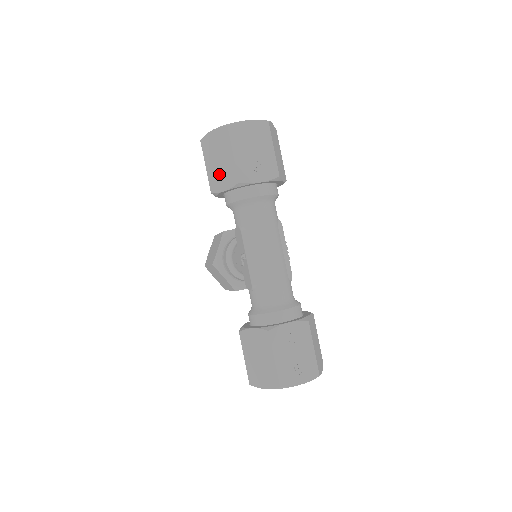
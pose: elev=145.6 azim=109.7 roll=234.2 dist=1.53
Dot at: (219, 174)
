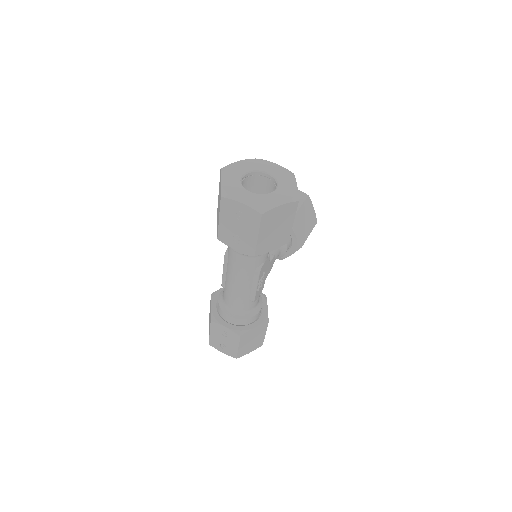
Dot at: occluded
